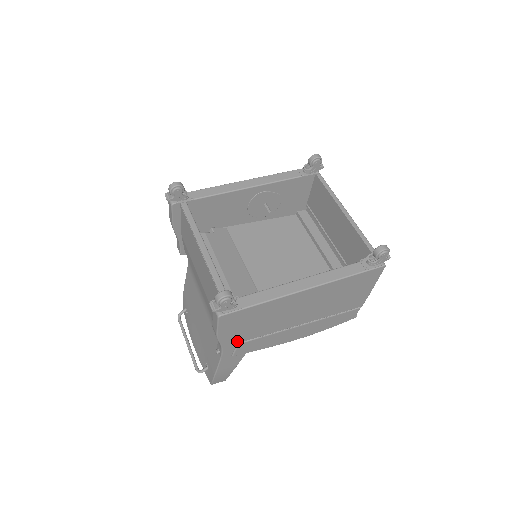
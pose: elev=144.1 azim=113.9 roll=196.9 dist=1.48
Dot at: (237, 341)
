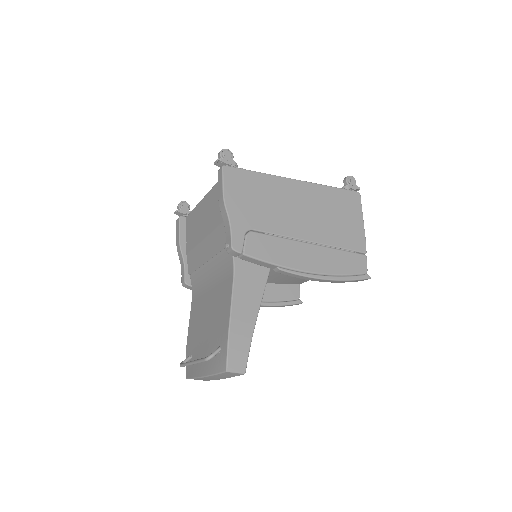
Dot at: (245, 223)
